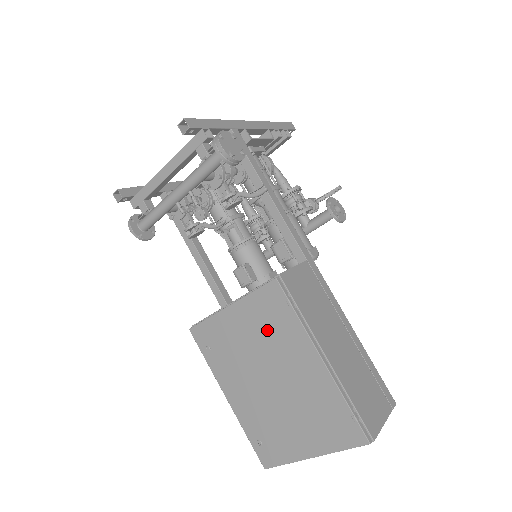
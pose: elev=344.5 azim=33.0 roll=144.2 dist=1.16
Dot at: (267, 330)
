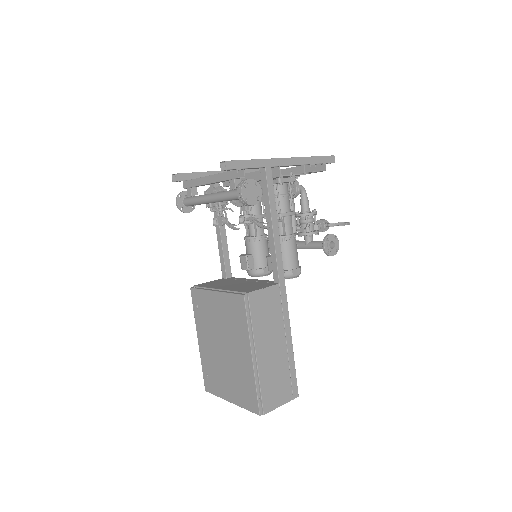
Dot at: (230, 320)
